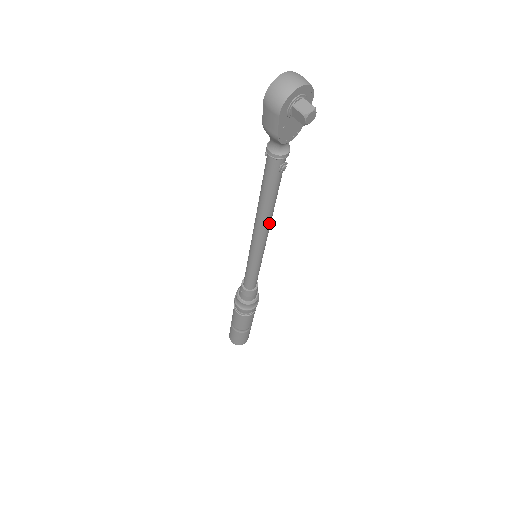
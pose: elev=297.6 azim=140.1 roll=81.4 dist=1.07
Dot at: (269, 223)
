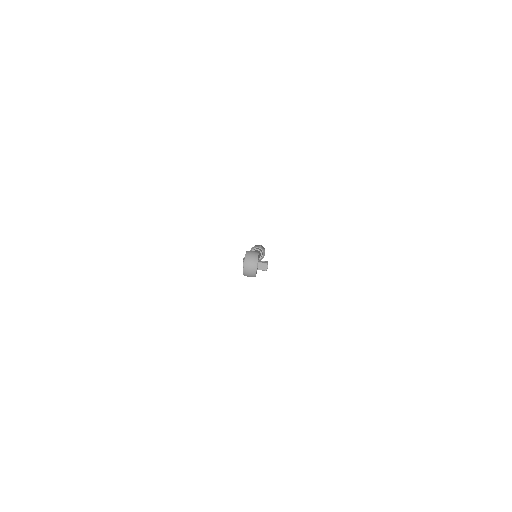
Dot at: occluded
